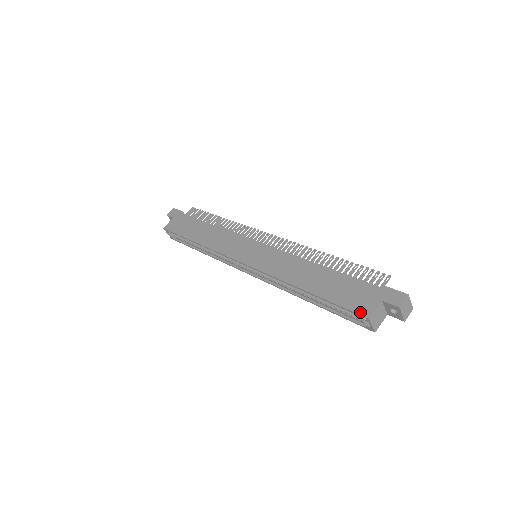
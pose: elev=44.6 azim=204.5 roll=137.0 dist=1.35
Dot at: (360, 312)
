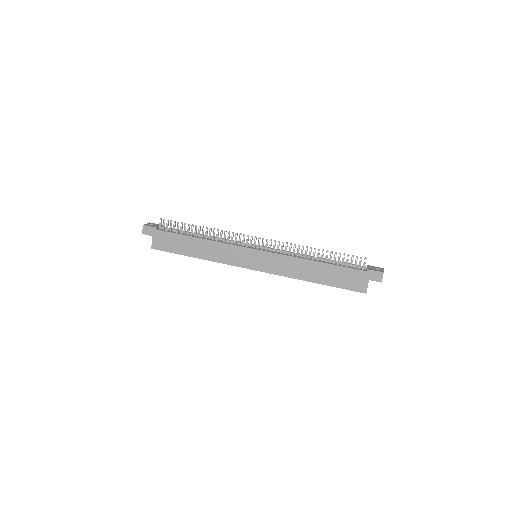
Dot at: (359, 291)
